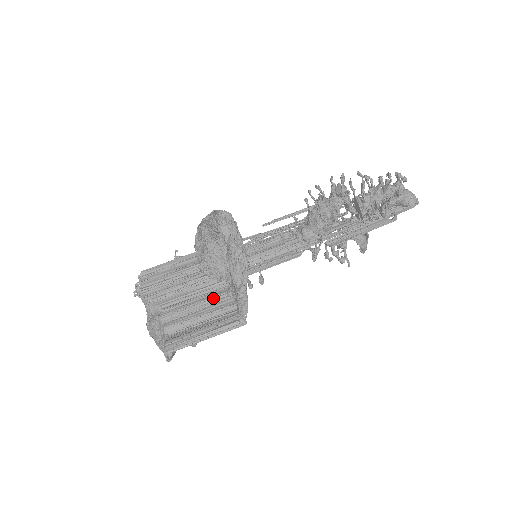
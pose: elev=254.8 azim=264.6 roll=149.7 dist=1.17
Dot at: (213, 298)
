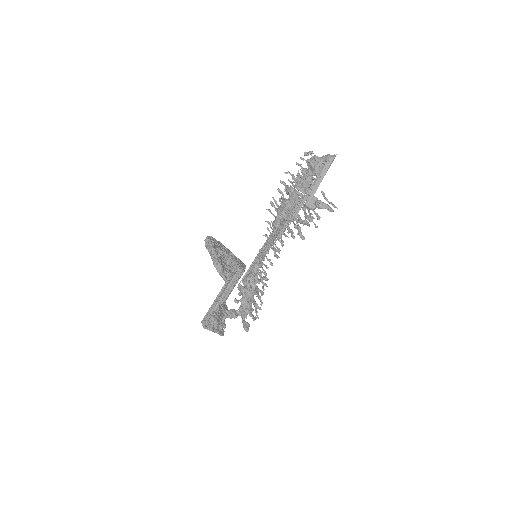
Dot at: occluded
